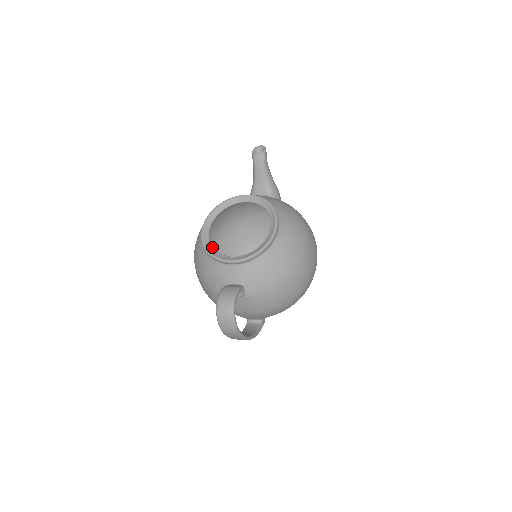
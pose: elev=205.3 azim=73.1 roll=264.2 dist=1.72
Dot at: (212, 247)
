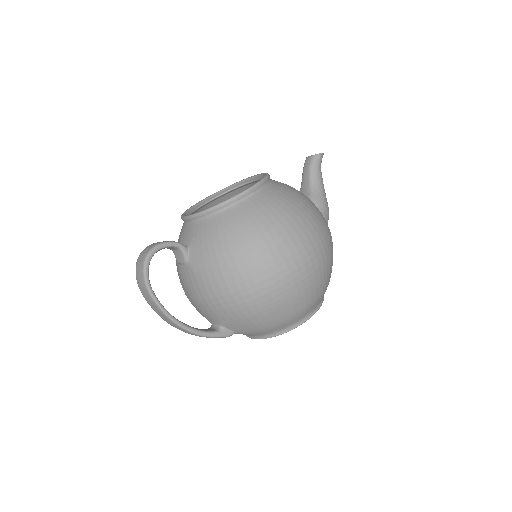
Dot at: (192, 212)
